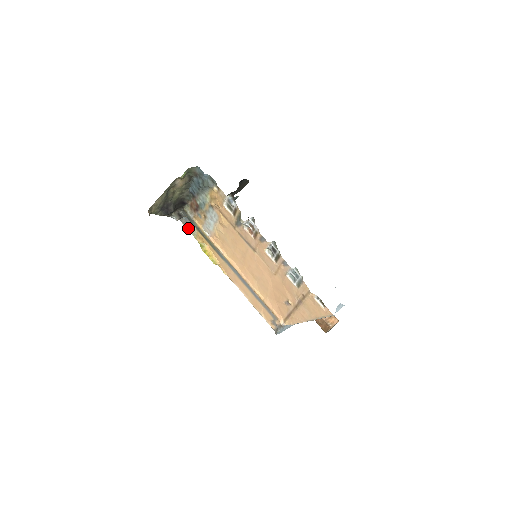
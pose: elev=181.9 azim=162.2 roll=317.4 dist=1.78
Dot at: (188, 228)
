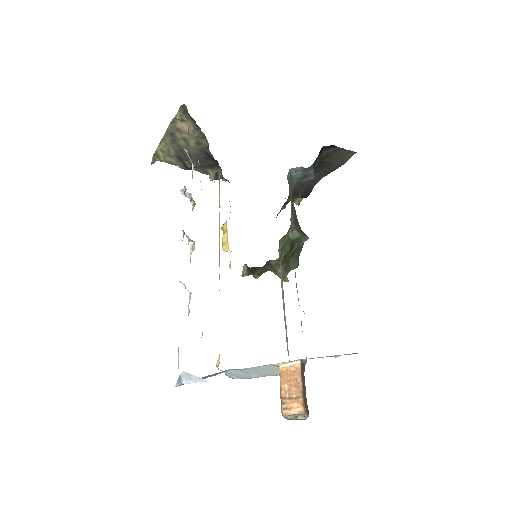
Dot at: occluded
